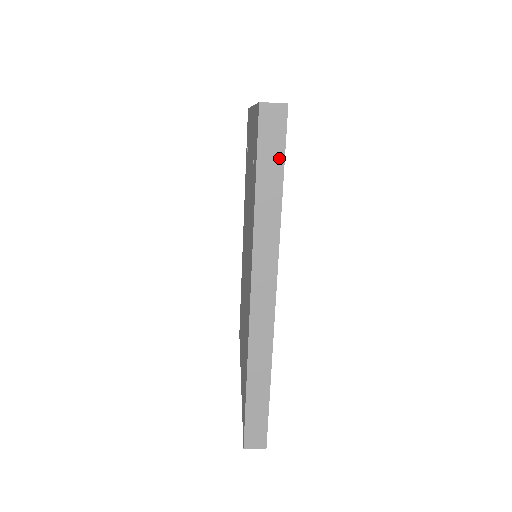
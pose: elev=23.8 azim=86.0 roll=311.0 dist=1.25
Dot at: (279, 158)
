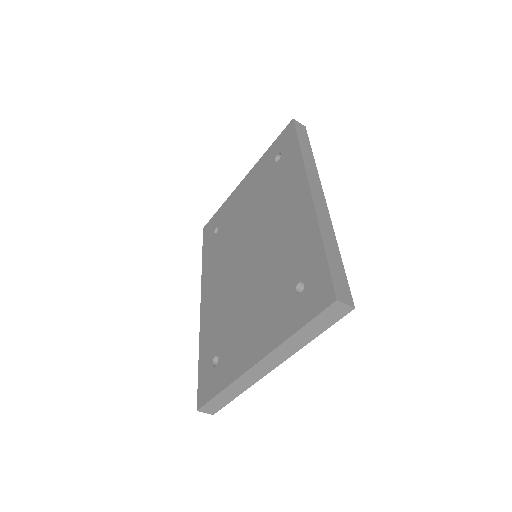
Dot at: (307, 141)
